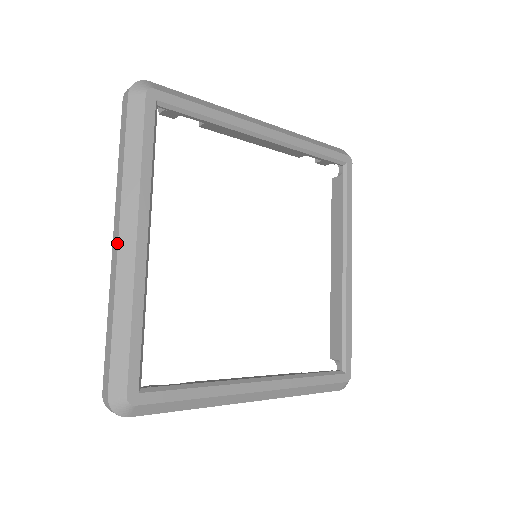
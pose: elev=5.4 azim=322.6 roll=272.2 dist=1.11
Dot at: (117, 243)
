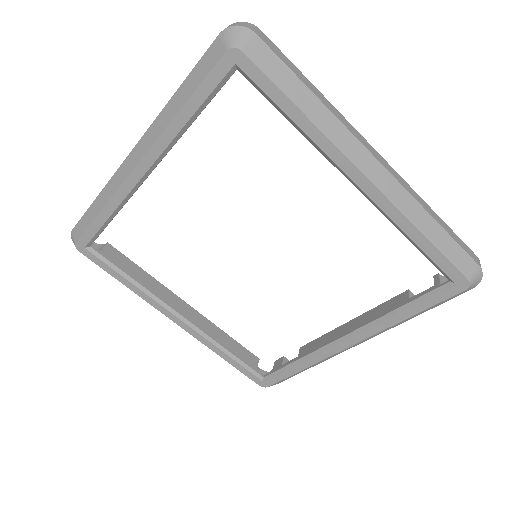
Dot at: occluded
